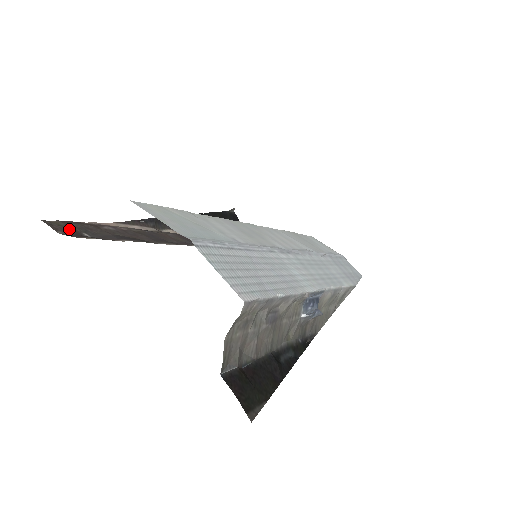
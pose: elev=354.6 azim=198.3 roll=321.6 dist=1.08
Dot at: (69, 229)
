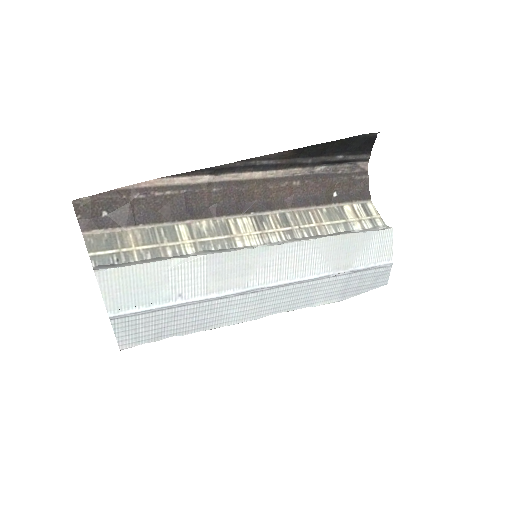
Dot at: (90, 211)
